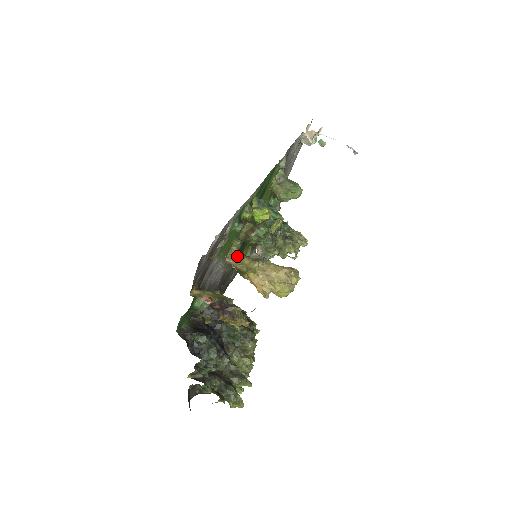
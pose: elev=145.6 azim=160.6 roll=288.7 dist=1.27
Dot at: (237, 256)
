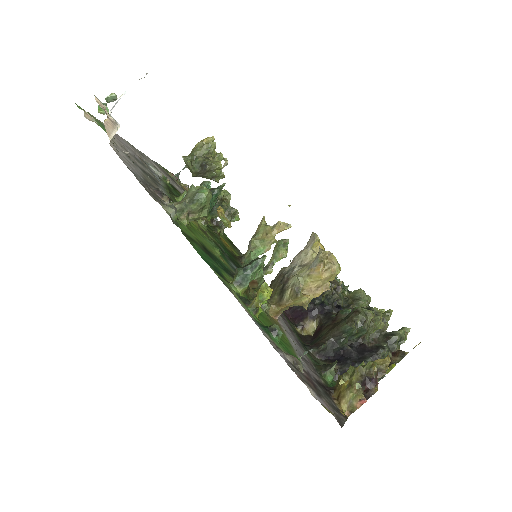
Dot at: (279, 310)
